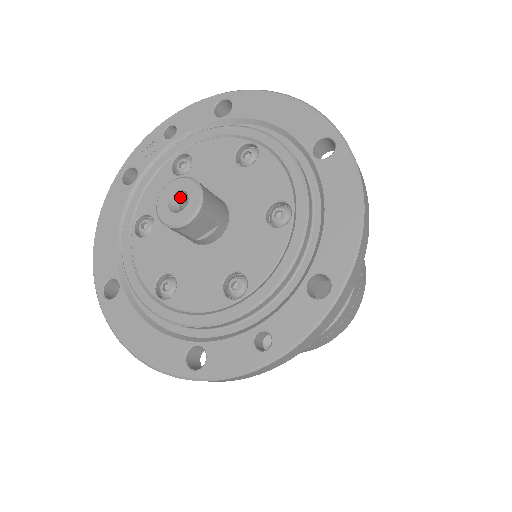
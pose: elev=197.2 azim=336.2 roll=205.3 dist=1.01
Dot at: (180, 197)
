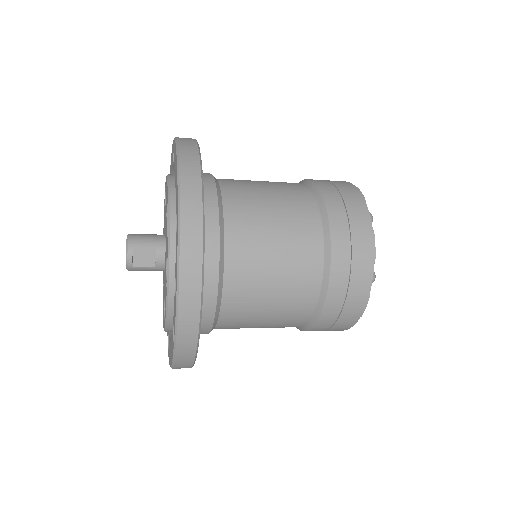
Dot at: occluded
